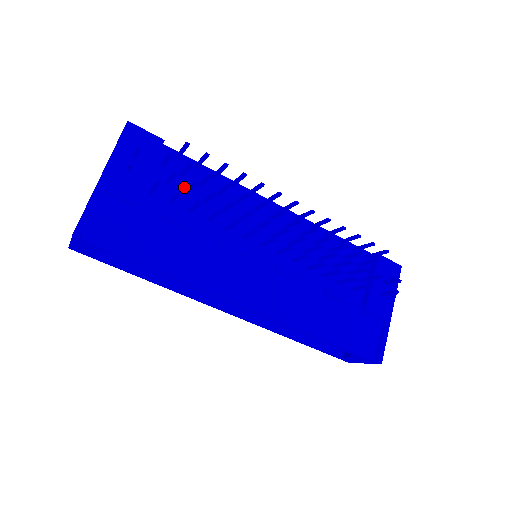
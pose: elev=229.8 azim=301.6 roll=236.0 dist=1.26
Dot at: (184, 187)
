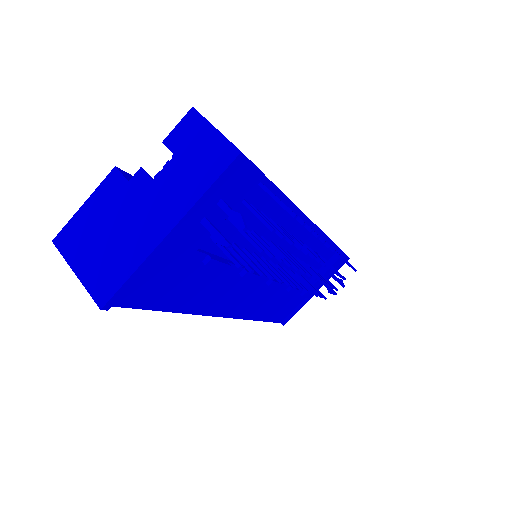
Dot at: (245, 218)
